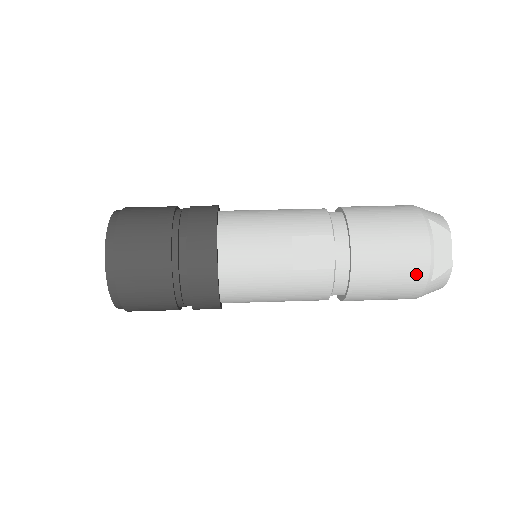
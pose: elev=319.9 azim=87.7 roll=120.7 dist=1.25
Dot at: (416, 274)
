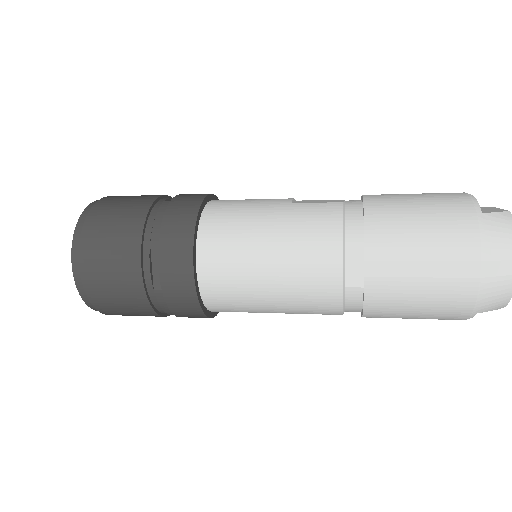
Dot at: (454, 203)
